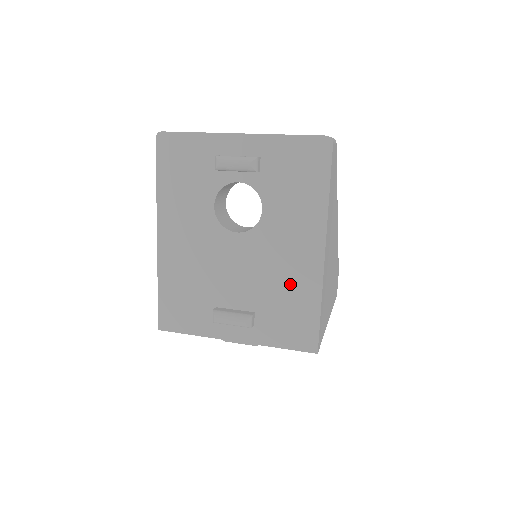
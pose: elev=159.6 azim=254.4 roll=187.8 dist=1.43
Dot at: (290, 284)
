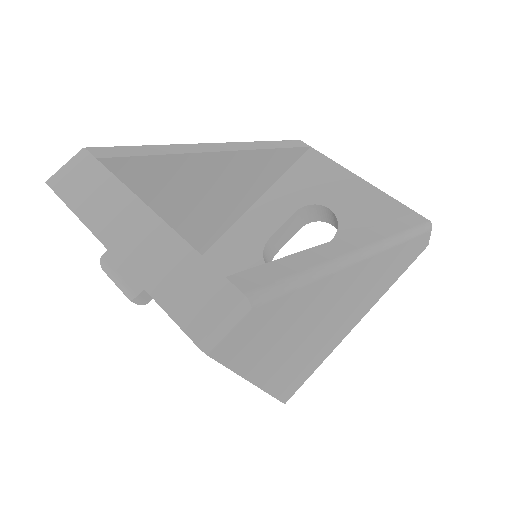
Dot at: occluded
